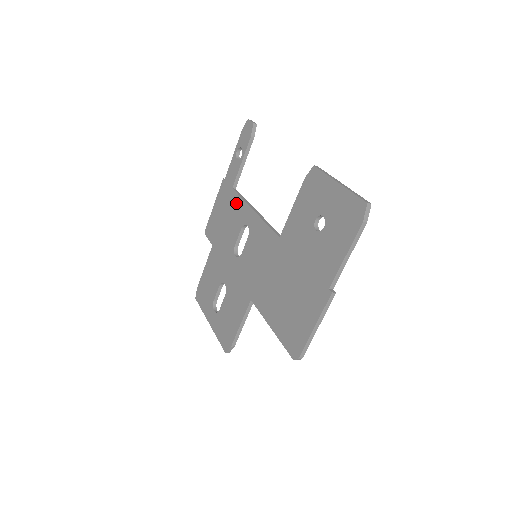
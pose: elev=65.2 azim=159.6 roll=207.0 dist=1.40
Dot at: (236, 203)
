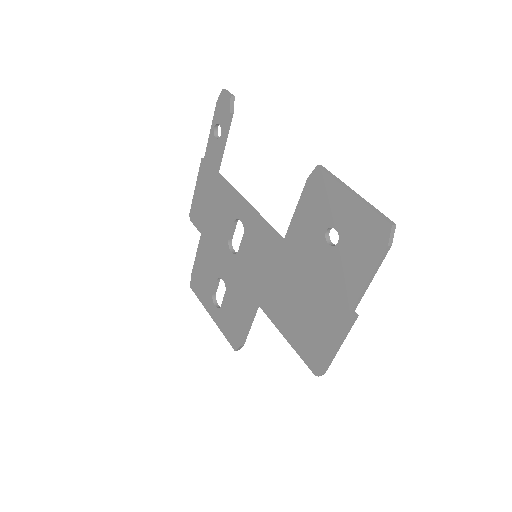
Dot at: (223, 191)
